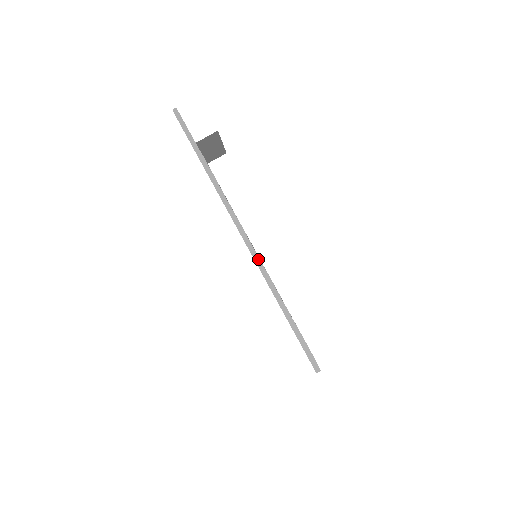
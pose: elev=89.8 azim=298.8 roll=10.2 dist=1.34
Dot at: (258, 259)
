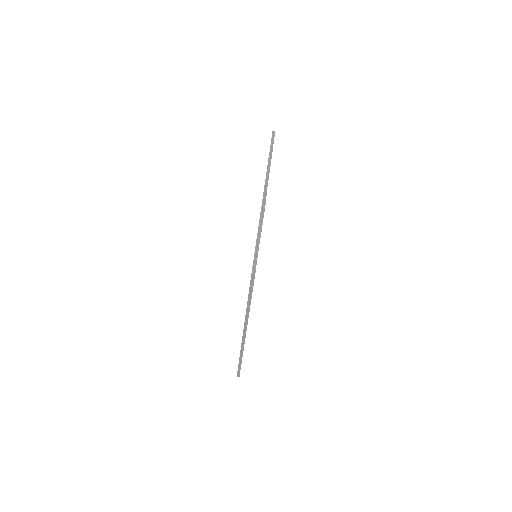
Dot at: occluded
